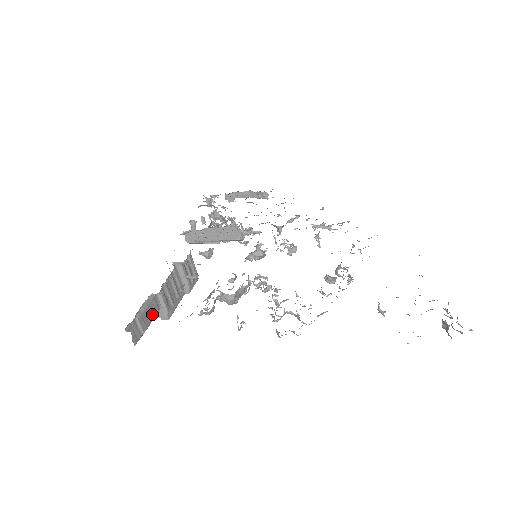
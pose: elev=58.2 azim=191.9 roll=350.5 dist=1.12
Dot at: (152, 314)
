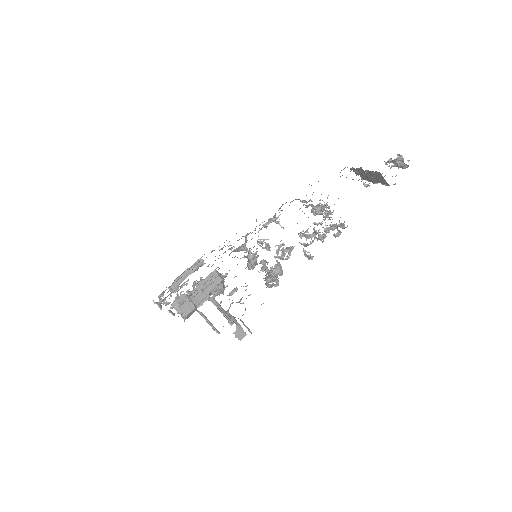
Dot at: occluded
